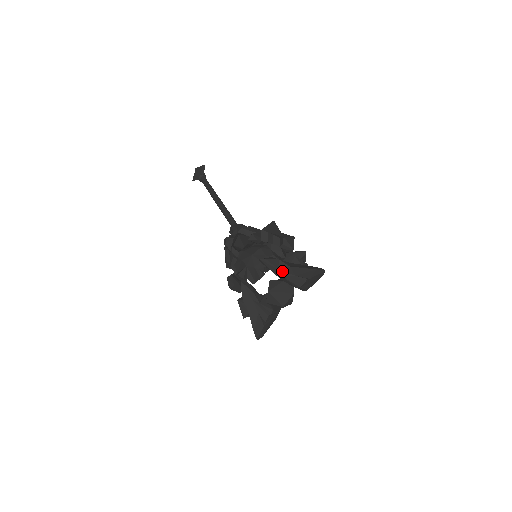
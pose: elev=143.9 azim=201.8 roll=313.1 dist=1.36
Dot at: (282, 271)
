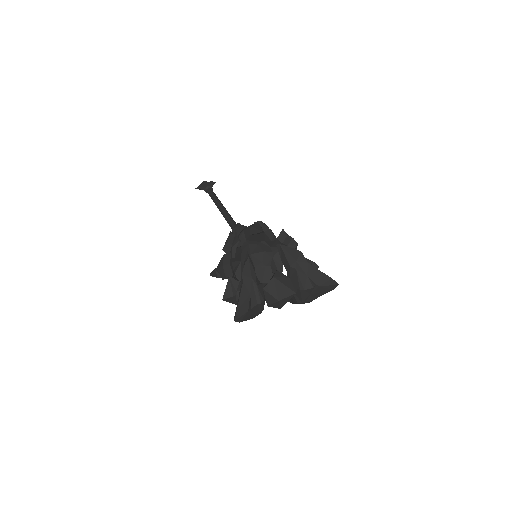
Dot at: (298, 264)
